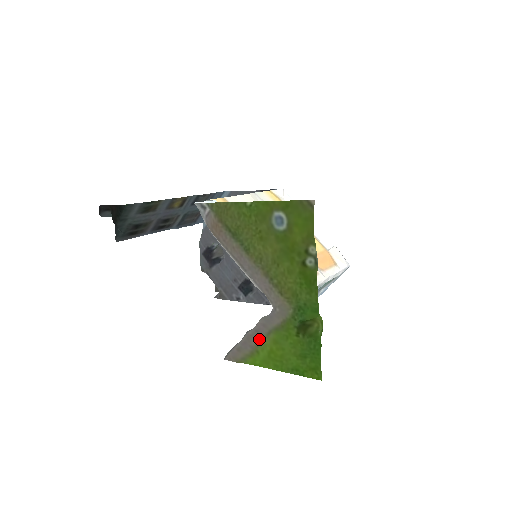
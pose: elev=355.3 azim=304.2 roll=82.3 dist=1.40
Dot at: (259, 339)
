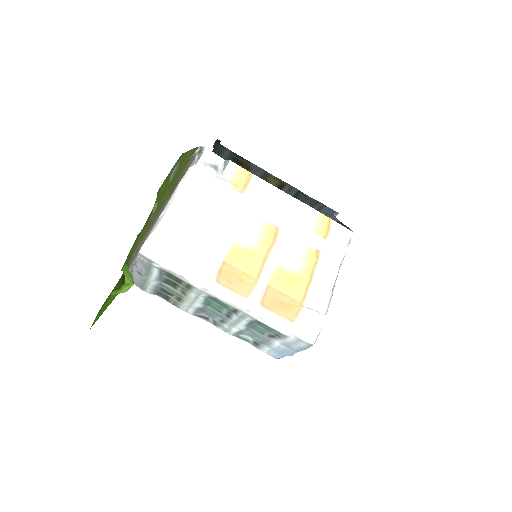
Dot at: occluded
